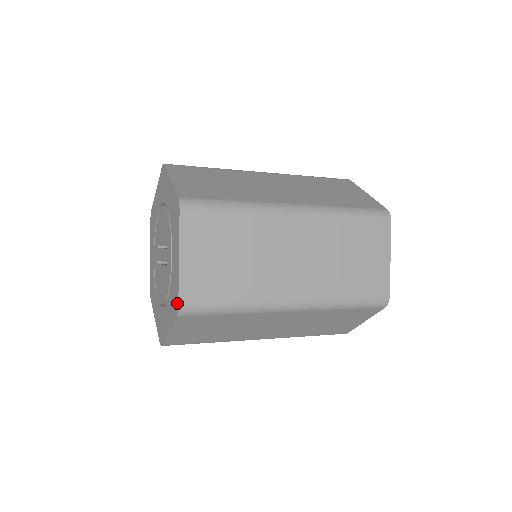
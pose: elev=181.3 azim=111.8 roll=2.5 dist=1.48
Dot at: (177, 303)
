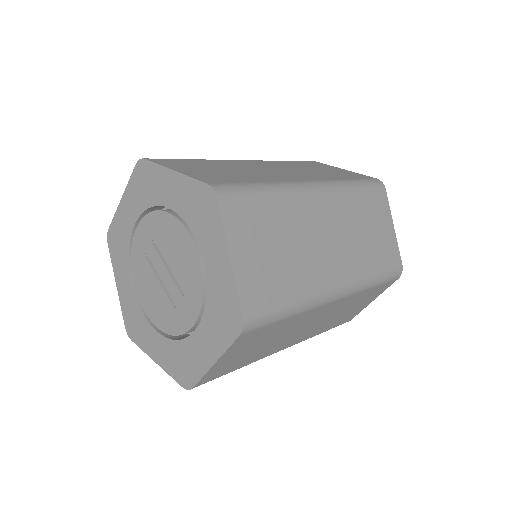
Dot at: (190, 384)
